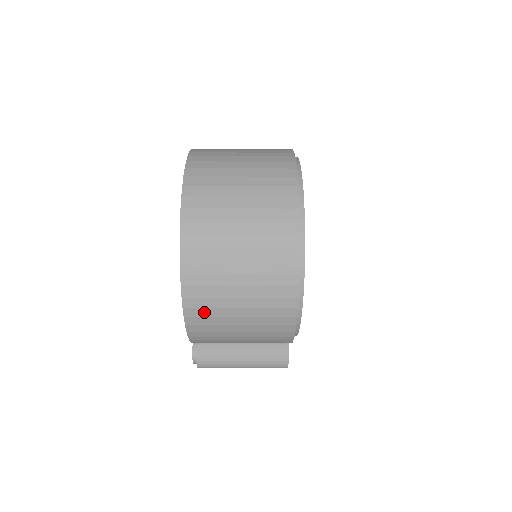
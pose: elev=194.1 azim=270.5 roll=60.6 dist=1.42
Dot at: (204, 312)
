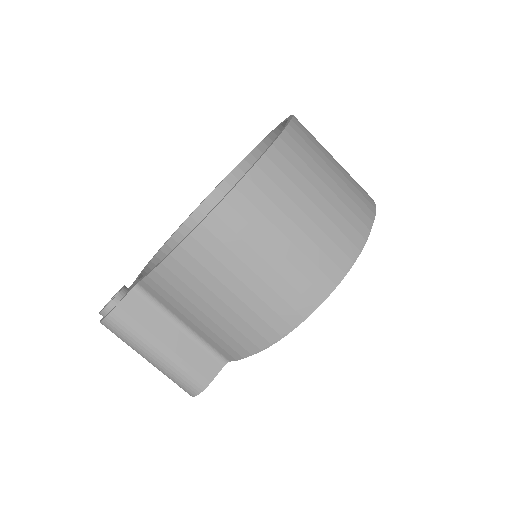
Dot at: (227, 235)
